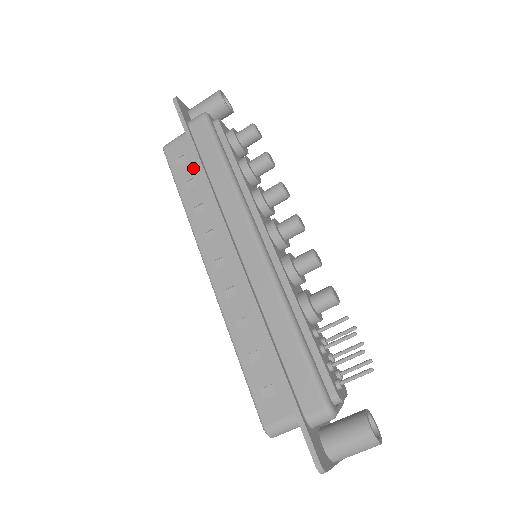
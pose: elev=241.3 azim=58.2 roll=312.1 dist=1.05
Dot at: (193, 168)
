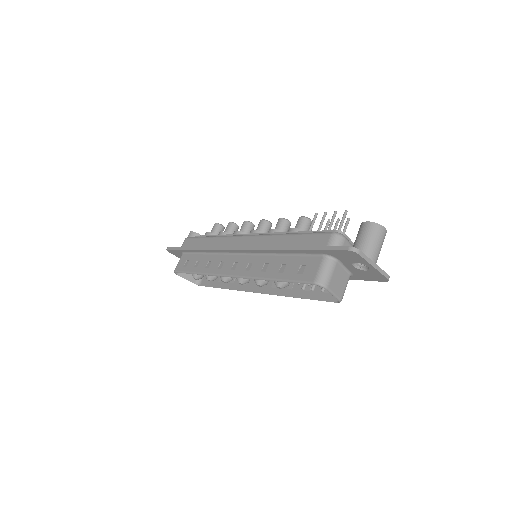
Dot at: (194, 258)
